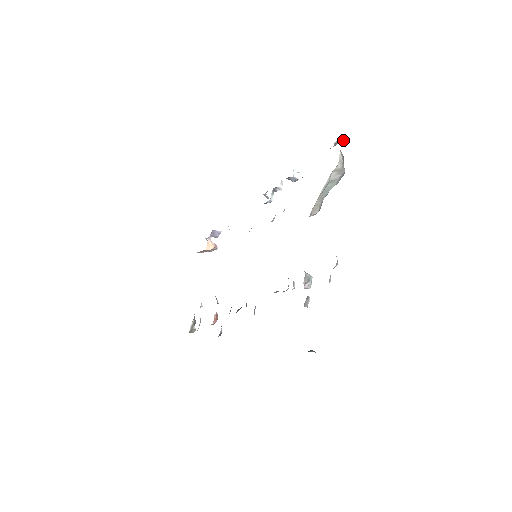
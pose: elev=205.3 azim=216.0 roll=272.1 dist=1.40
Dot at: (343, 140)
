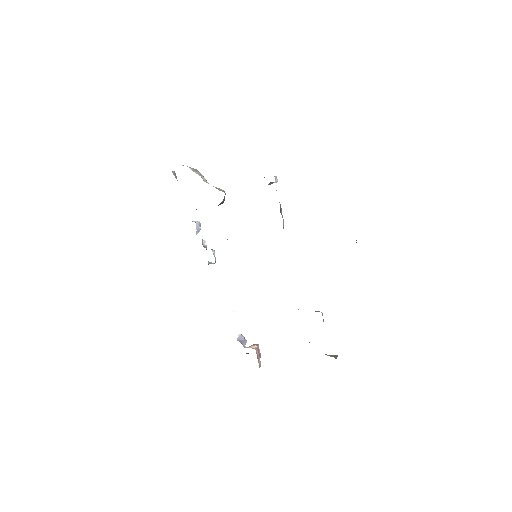
Dot at: (175, 175)
